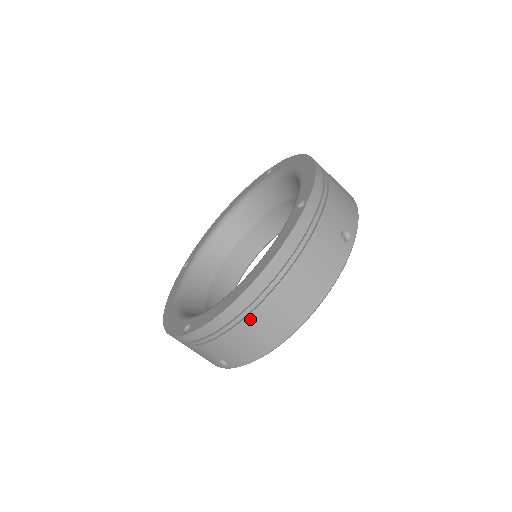
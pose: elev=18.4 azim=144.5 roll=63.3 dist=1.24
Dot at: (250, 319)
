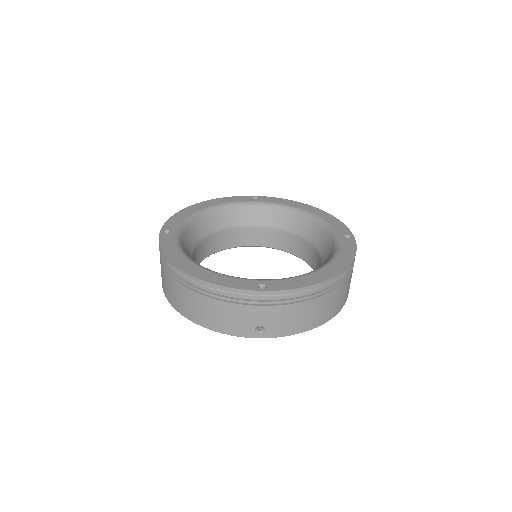
Dot at: (323, 298)
